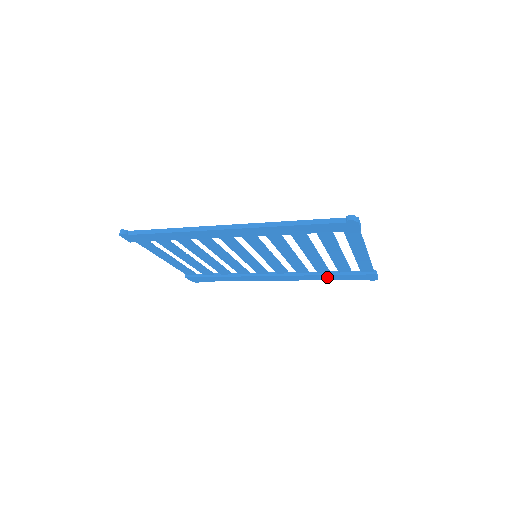
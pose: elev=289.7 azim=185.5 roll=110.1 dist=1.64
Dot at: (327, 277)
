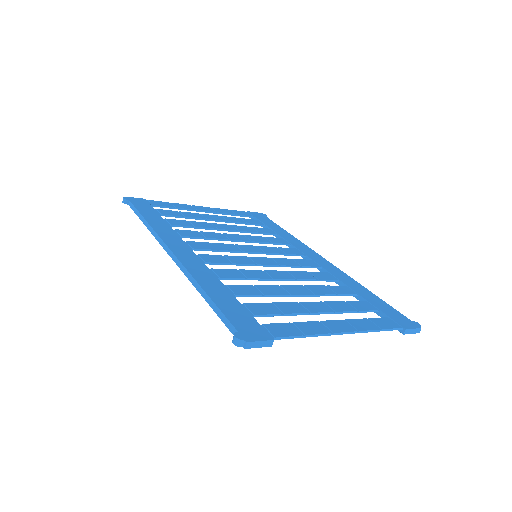
Dot at: occluded
